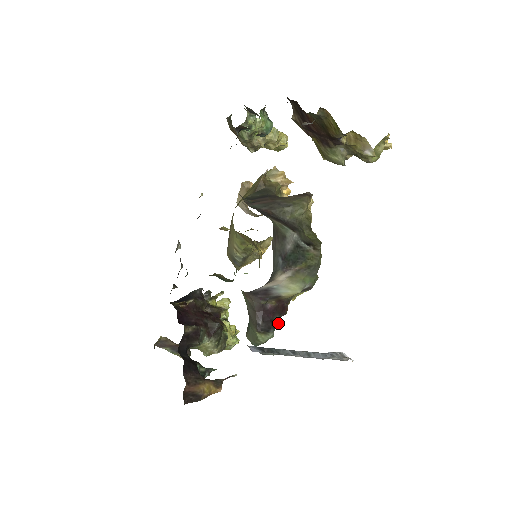
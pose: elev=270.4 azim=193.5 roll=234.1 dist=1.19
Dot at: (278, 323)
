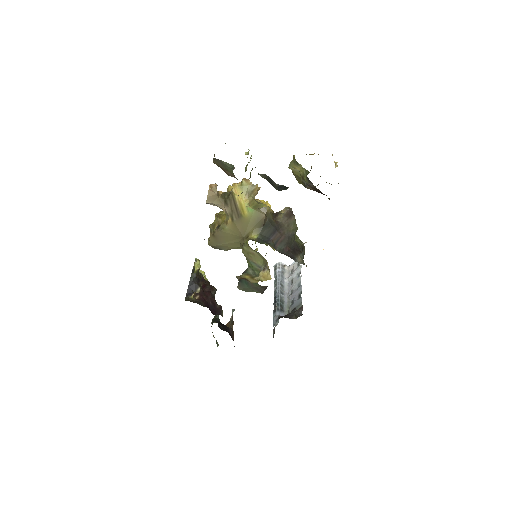
Dot at: occluded
